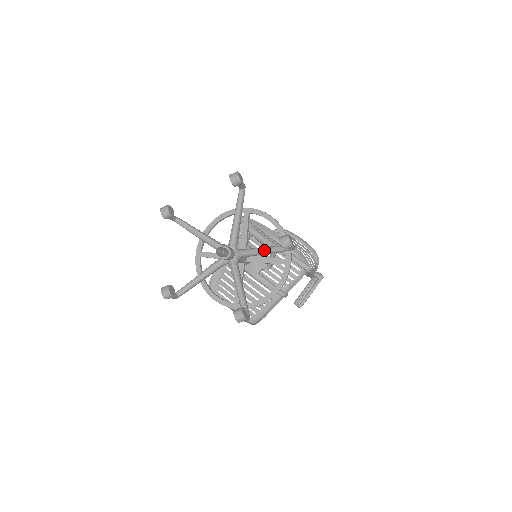
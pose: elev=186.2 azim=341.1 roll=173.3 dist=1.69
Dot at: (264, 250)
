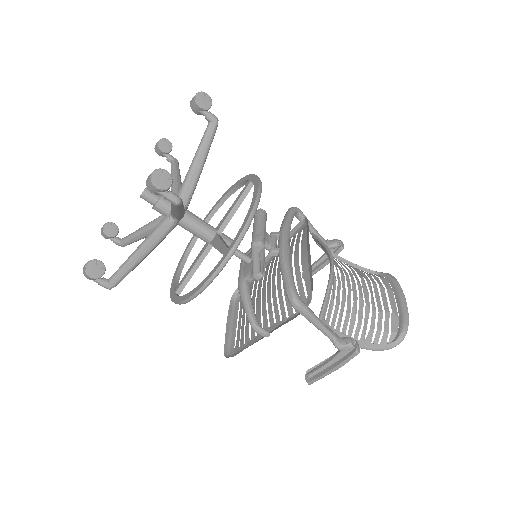
Dot at: occluded
